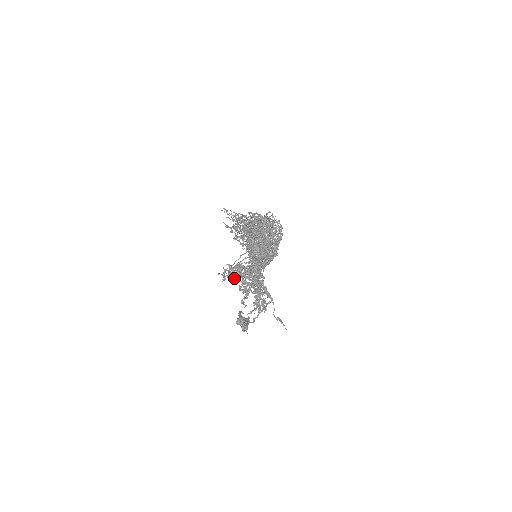
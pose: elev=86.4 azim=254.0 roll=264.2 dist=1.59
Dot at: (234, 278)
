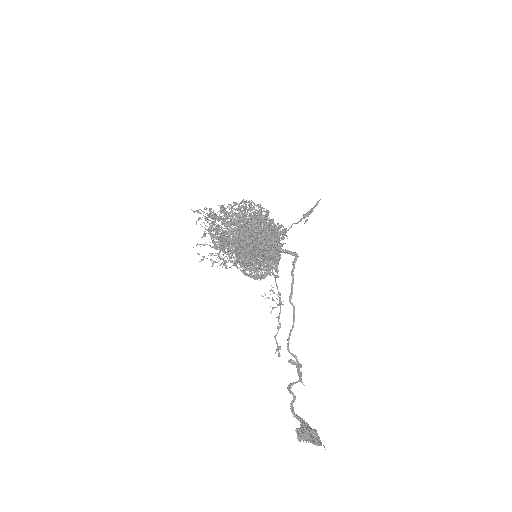
Dot at: (228, 239)
